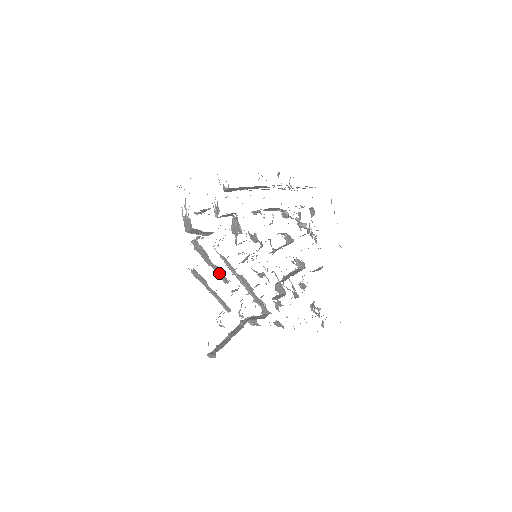
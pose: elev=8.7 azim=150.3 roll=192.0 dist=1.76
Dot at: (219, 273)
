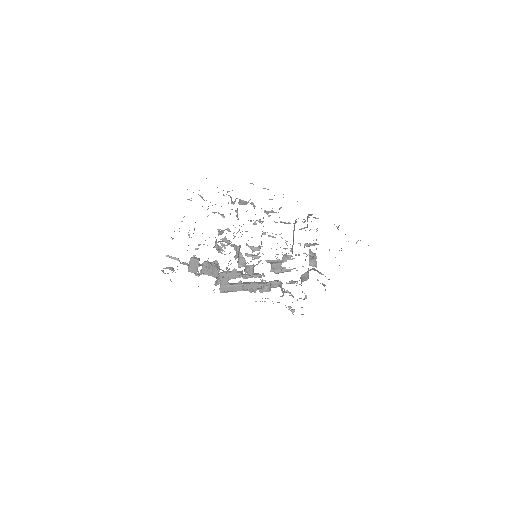
Dot at: occluded
